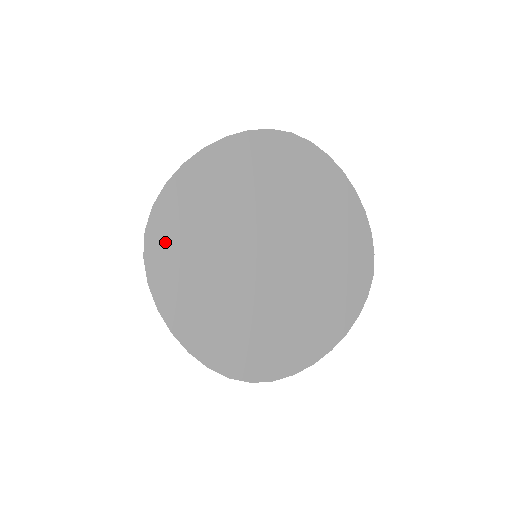
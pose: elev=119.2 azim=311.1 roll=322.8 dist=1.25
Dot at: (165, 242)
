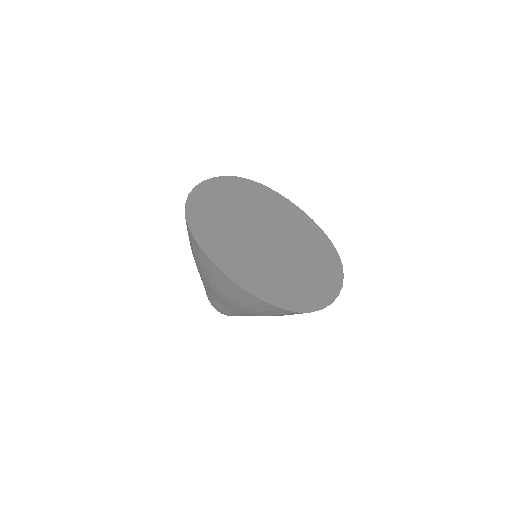
Dot at: (200, 224)
